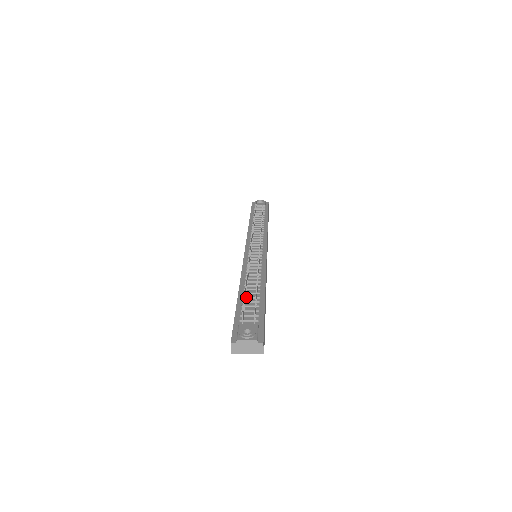
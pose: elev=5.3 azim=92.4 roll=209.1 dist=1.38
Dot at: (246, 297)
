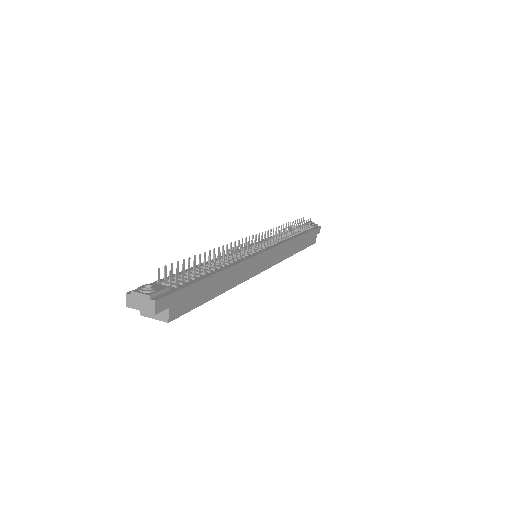
Dot at: (192, 270)
